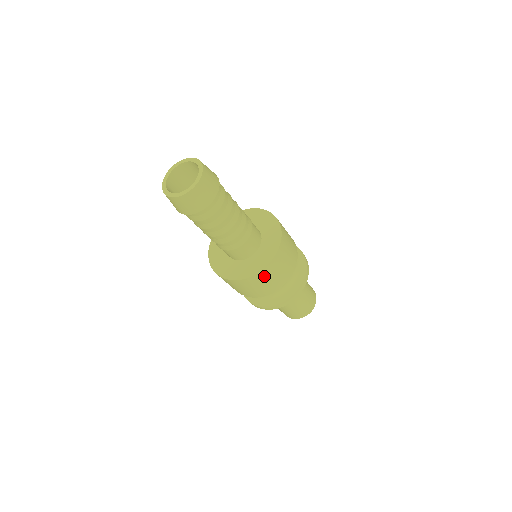
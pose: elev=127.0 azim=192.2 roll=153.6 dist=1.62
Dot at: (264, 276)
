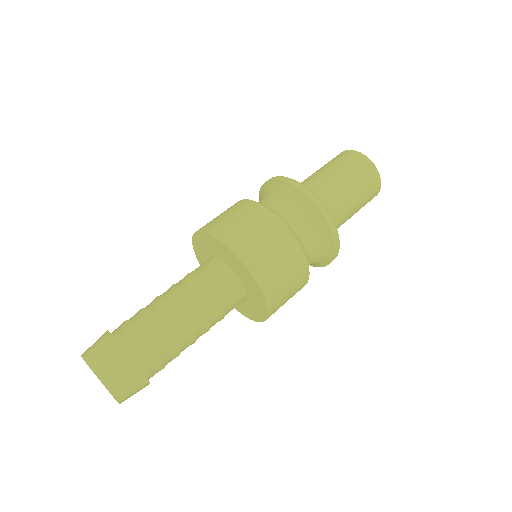
Dot at: occluded
